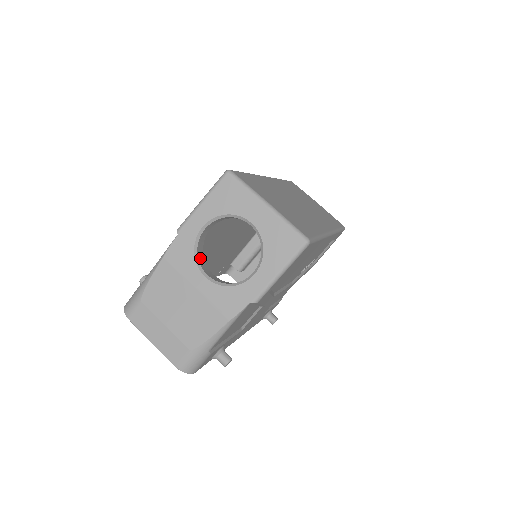
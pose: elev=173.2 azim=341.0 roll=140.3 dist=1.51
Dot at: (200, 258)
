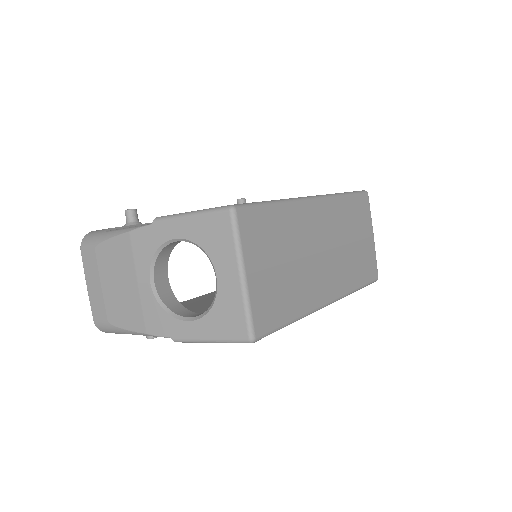
Dot at: (161, 259)
